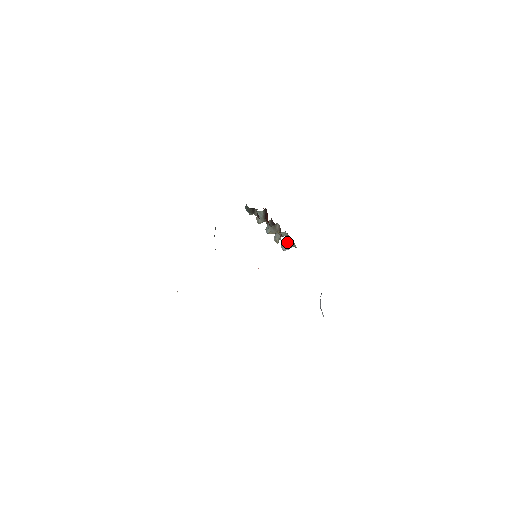
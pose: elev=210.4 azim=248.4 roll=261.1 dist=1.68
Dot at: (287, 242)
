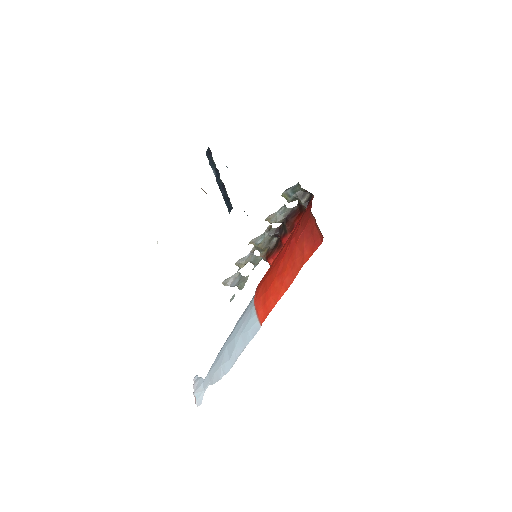
Dot at: (240, 276)
